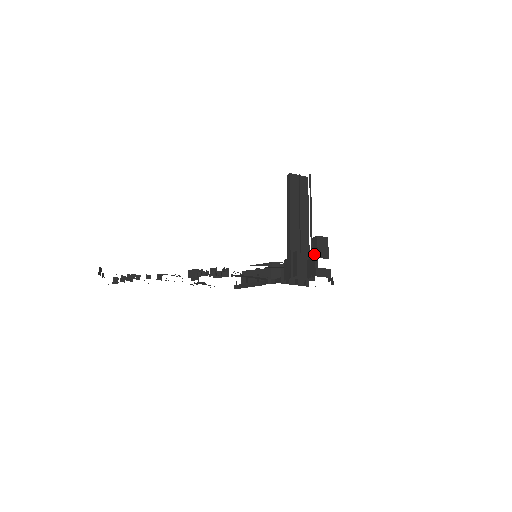
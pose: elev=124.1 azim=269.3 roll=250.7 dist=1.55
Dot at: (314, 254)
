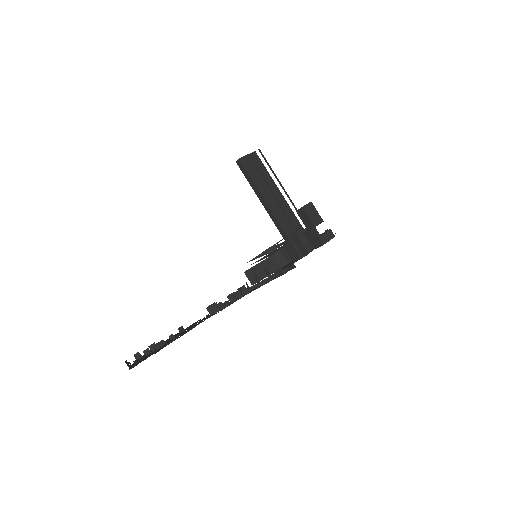
Dot at: (308, 225)
